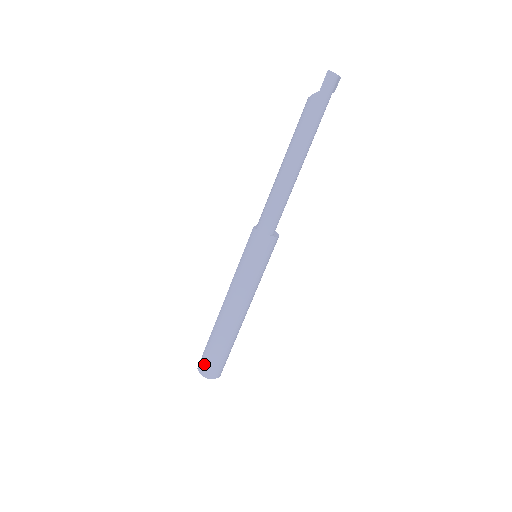
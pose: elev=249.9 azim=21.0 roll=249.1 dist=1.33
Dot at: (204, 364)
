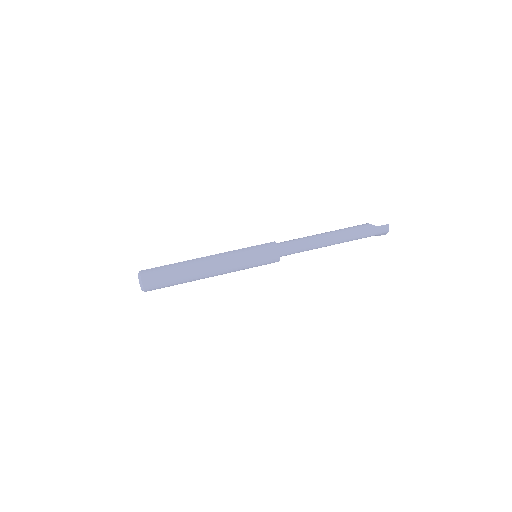
Dot at: (151, 273)
